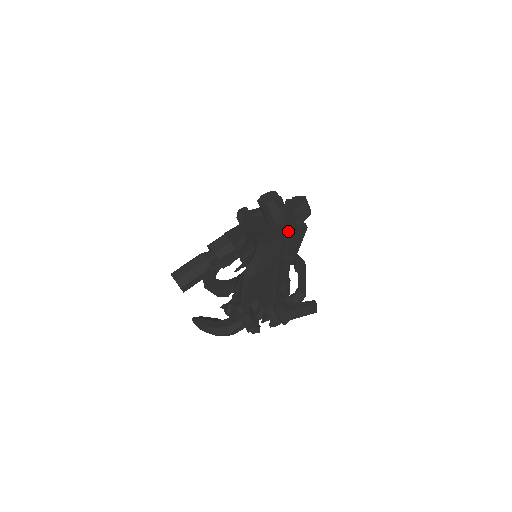
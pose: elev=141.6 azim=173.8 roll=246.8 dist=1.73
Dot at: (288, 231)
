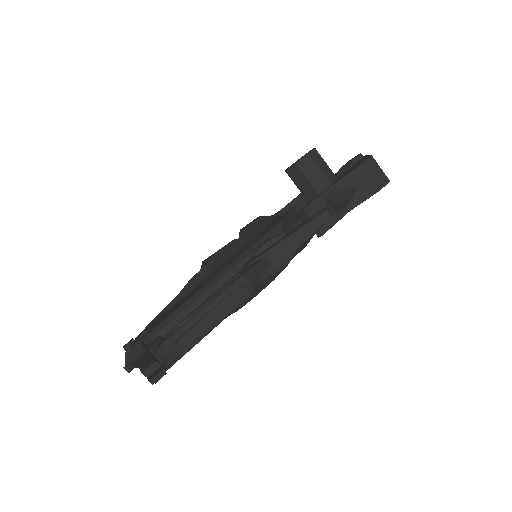
Dot at: (291, 221)
